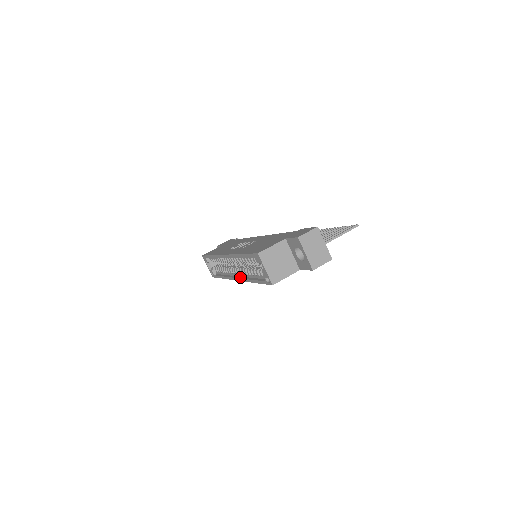
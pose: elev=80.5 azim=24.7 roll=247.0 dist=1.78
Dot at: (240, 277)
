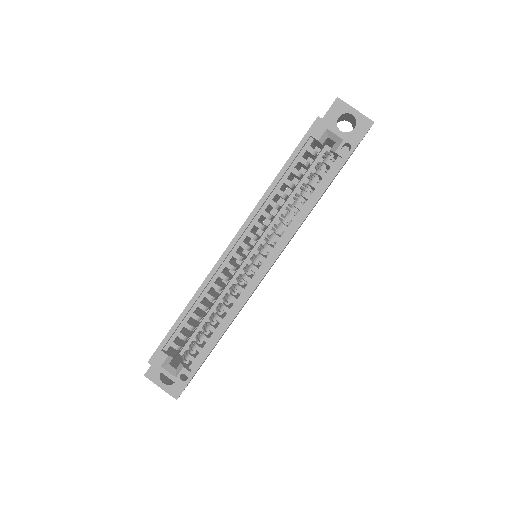
Dot at: (274, 253)
